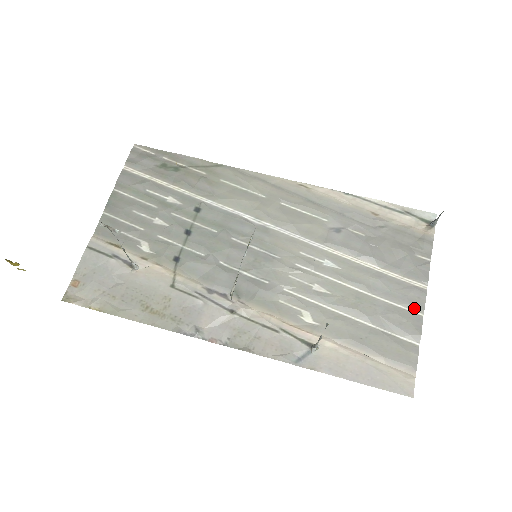
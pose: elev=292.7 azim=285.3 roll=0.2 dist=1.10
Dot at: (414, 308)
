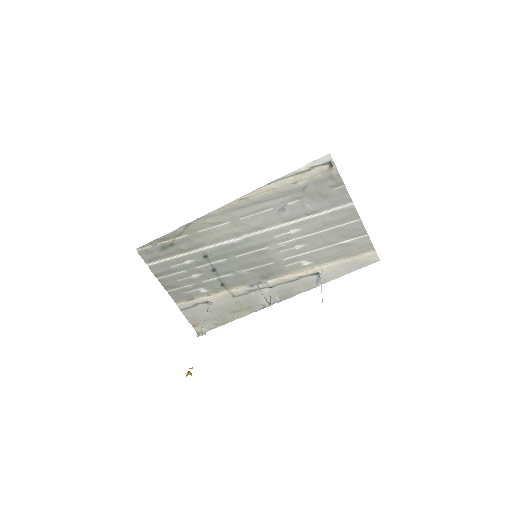
Dot at: (353, 219)
